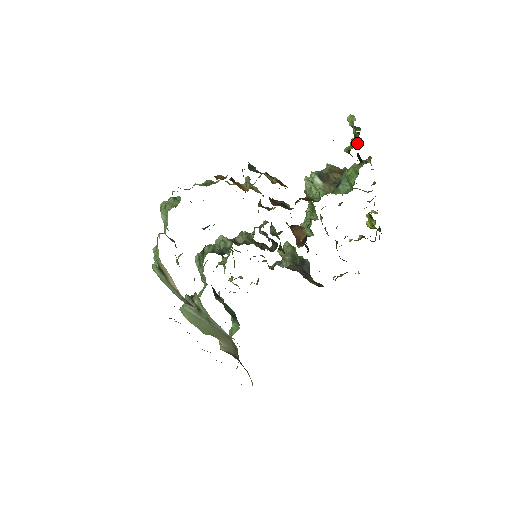
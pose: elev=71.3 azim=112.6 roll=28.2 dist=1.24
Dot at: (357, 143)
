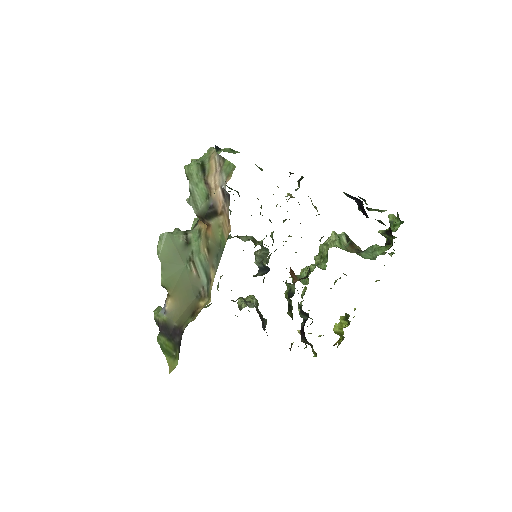
Dot at: (394, 231)
